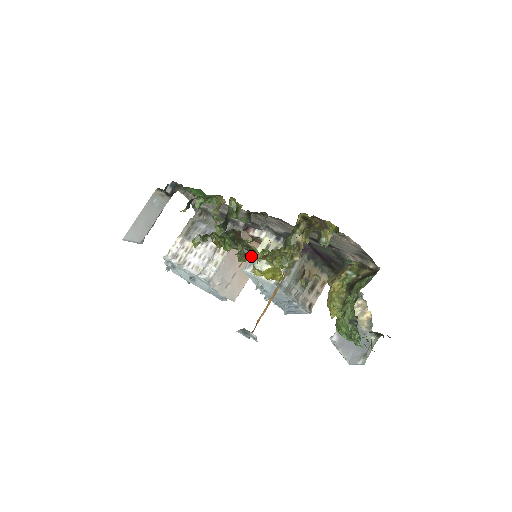
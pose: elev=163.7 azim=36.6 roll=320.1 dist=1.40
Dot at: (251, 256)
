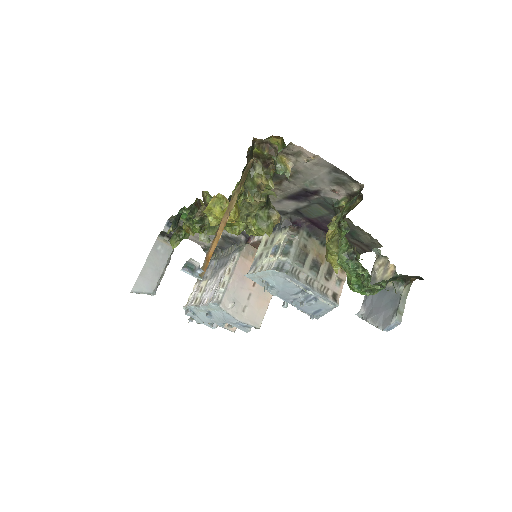
Dot at: occluded
